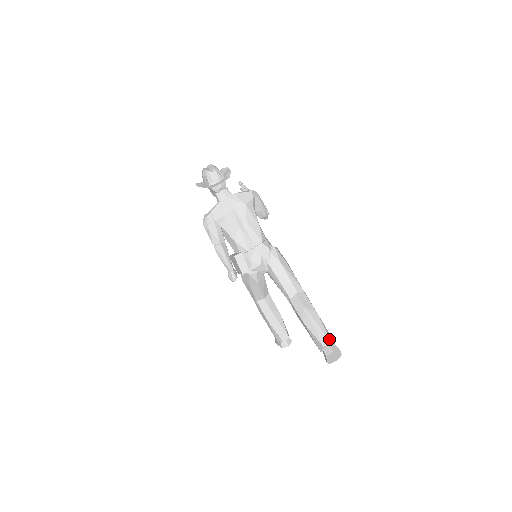
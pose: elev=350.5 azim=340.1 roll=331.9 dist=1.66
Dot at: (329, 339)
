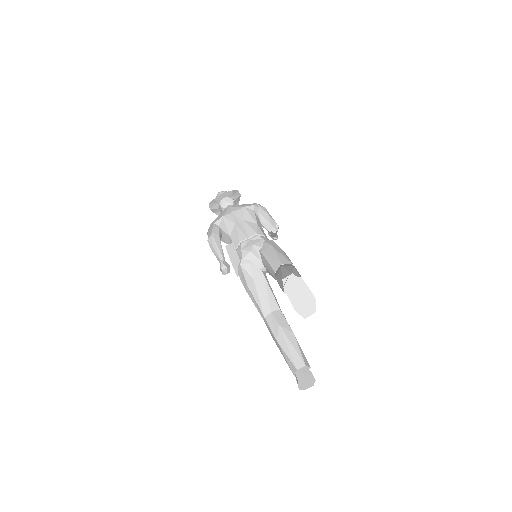
Dot at: (292, 272)
